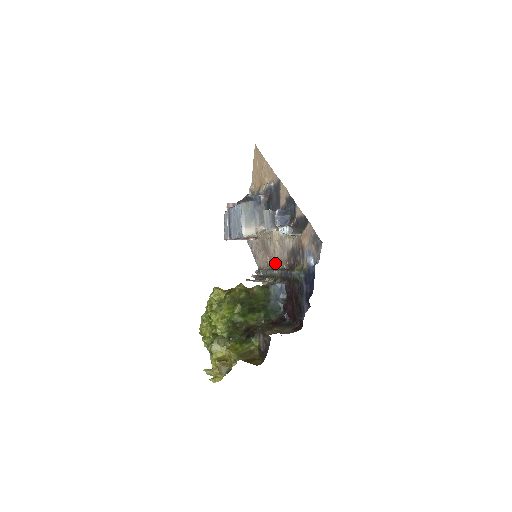
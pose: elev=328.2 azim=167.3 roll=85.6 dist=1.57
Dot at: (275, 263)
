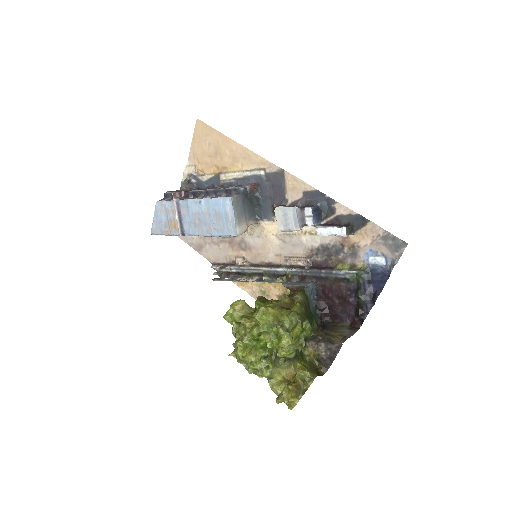
Dot at: (267, 259)
